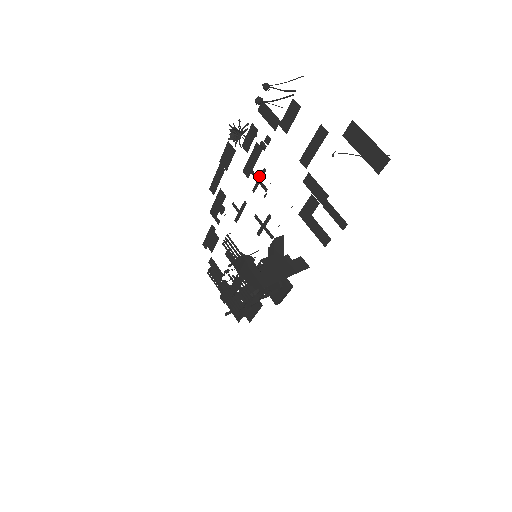
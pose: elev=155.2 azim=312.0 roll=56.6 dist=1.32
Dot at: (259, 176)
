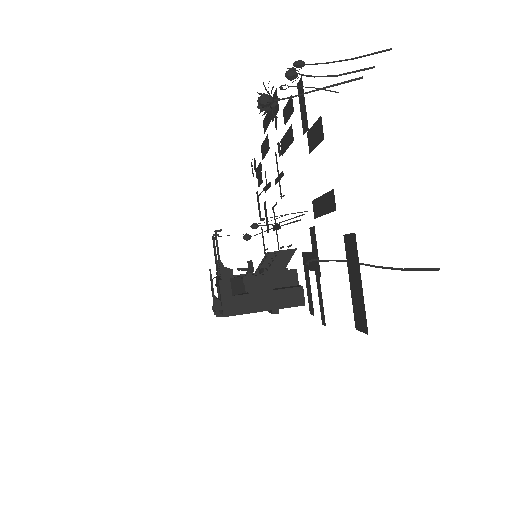
Dot at: occluded
